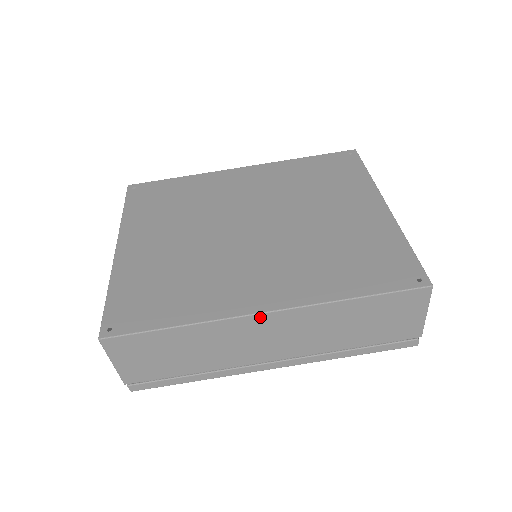
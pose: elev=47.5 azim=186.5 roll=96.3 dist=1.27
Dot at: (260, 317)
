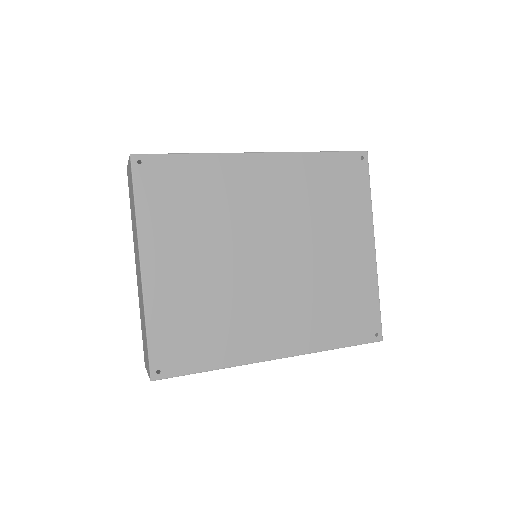
Dot at: (271, 359)
